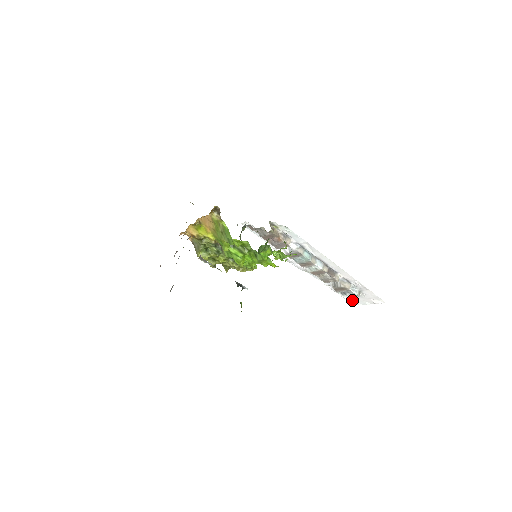
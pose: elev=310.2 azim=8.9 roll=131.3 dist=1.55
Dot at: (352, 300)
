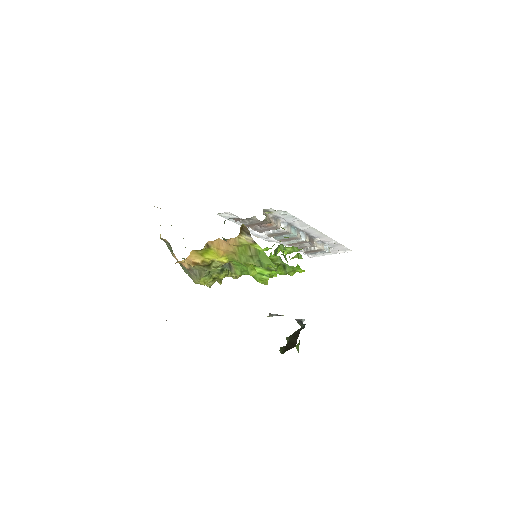
Dot at: occluded
